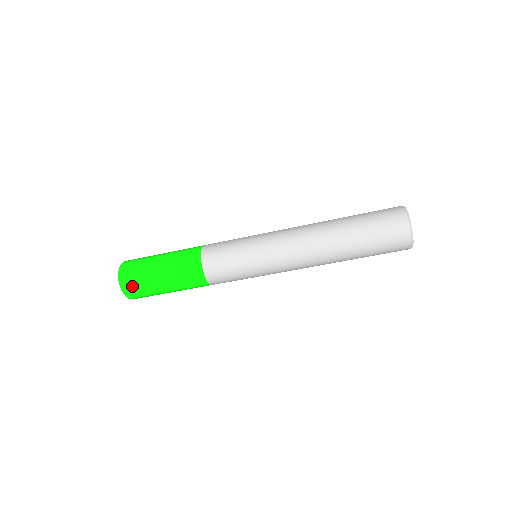
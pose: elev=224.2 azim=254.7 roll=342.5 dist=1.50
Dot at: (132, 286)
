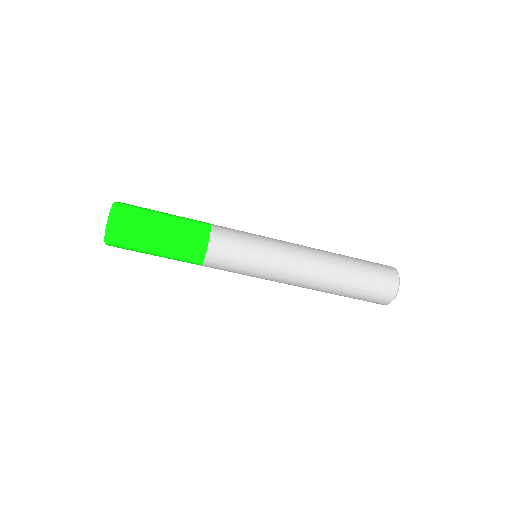
Dot at: (121, 233)
